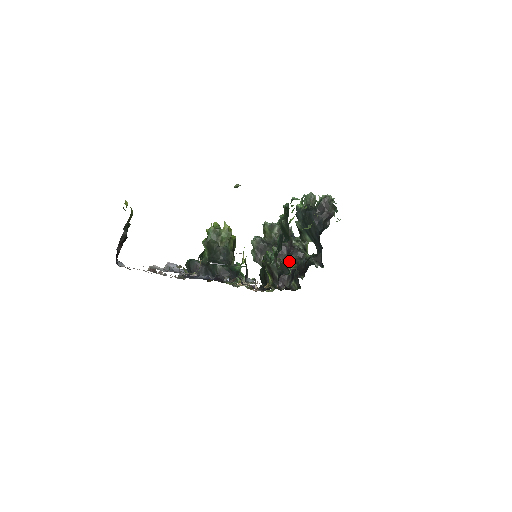
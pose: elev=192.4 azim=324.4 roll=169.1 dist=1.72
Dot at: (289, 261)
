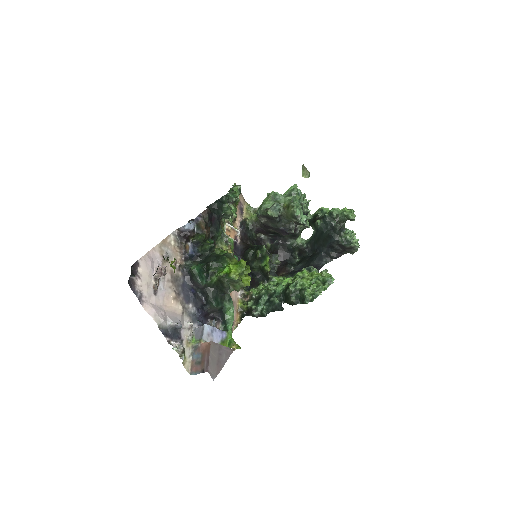
Dot at: occluded
